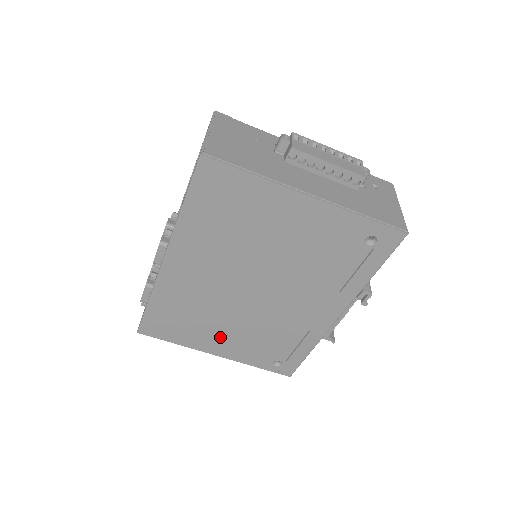
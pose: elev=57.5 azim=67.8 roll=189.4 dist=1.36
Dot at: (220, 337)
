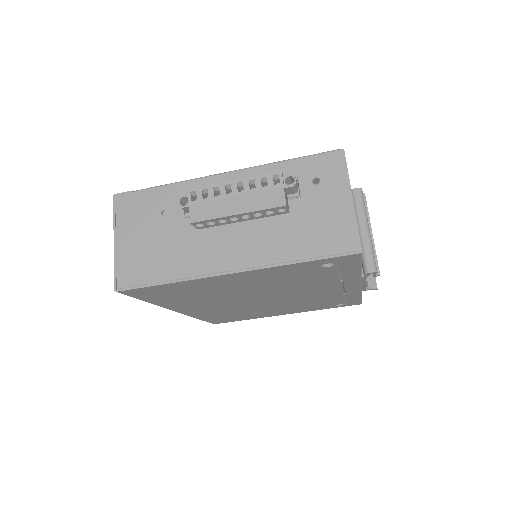
Dot at: (274, 312)
